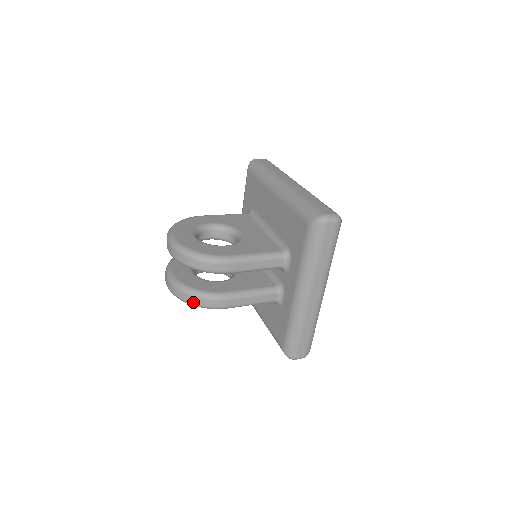
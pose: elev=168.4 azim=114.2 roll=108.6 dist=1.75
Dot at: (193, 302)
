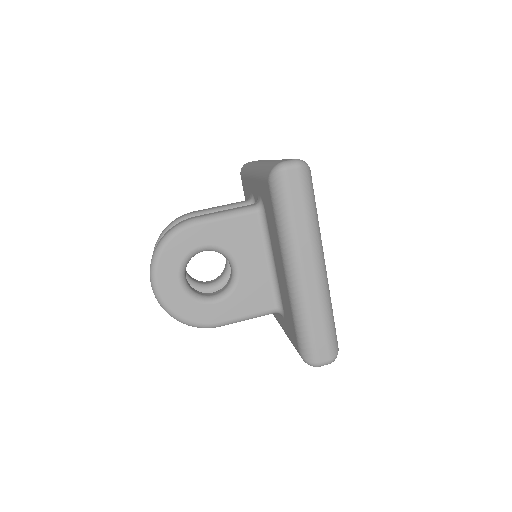
Dot at: occluded
